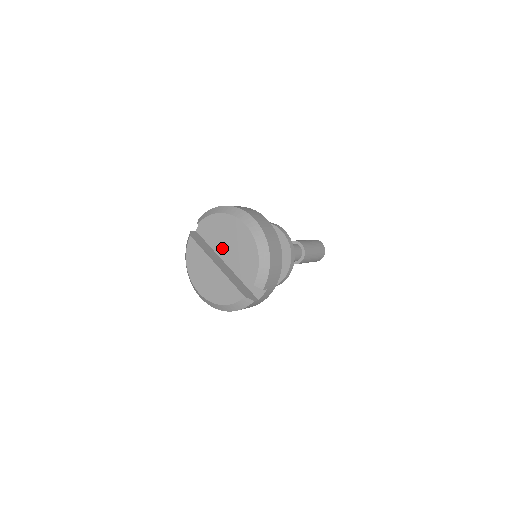
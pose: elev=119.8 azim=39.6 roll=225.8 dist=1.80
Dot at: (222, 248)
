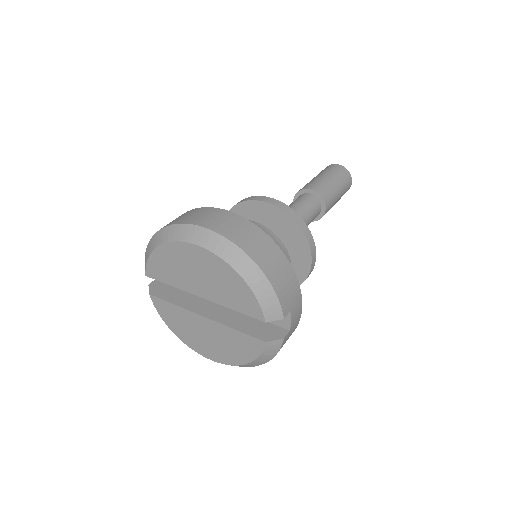
Dot at: (193, 292)
